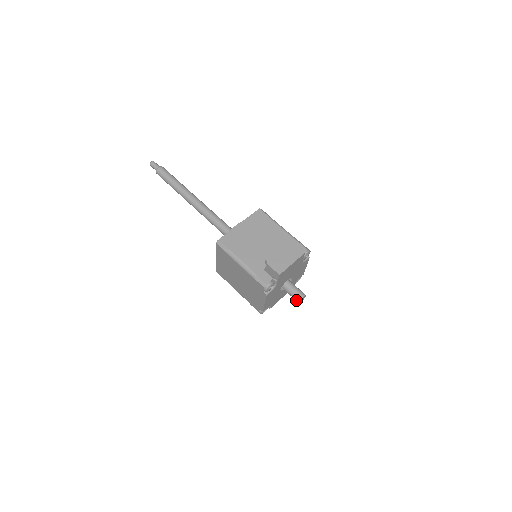
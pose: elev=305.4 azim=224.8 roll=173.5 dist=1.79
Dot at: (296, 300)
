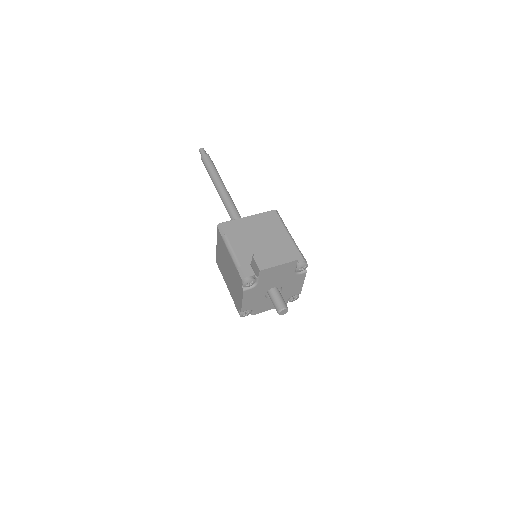
Dot at: (276, 310)
